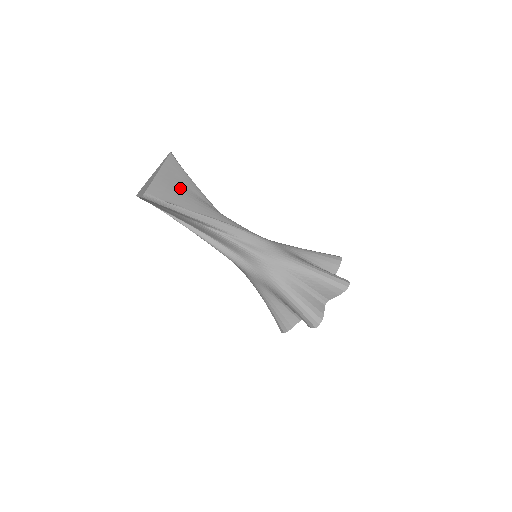
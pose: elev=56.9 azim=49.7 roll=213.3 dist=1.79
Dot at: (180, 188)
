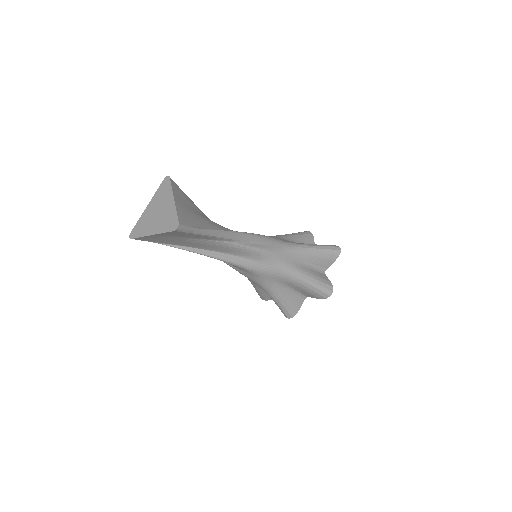
Dot at: (192, 211)
